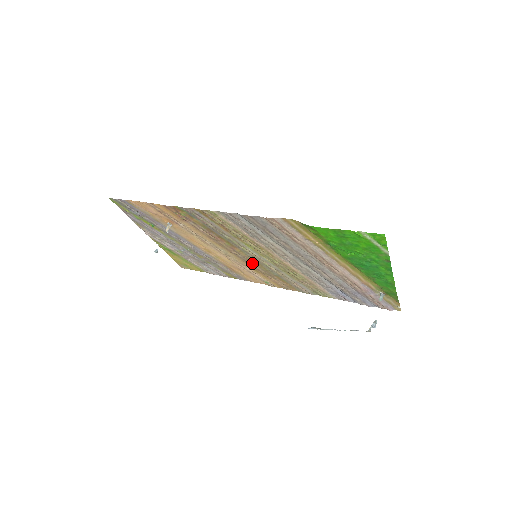
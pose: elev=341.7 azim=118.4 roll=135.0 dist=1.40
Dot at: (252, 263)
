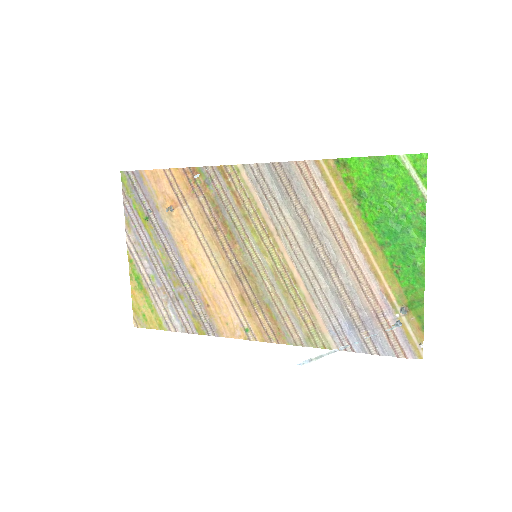
Dot at: (244, 278)
